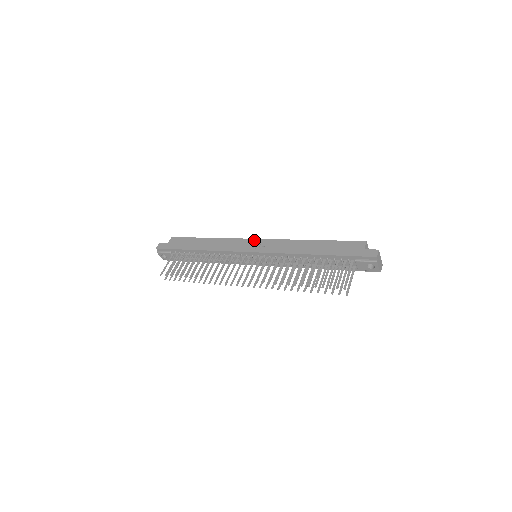
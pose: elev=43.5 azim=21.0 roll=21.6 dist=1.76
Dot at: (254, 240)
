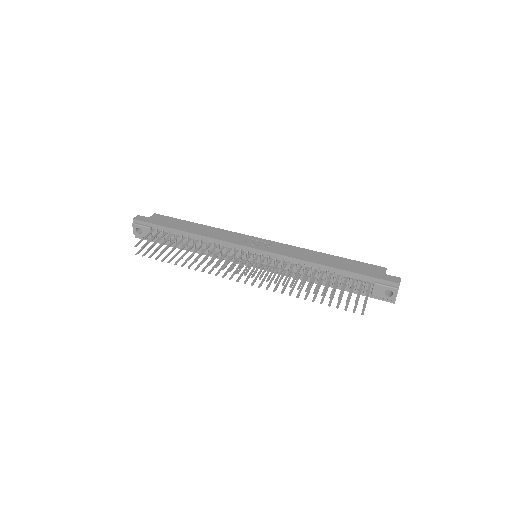
Dot at: (259, 239)
